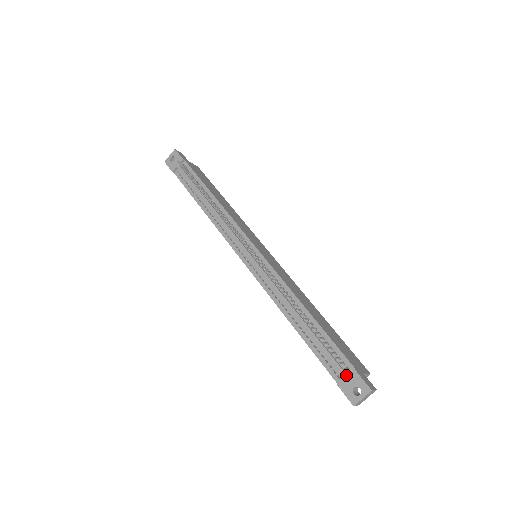
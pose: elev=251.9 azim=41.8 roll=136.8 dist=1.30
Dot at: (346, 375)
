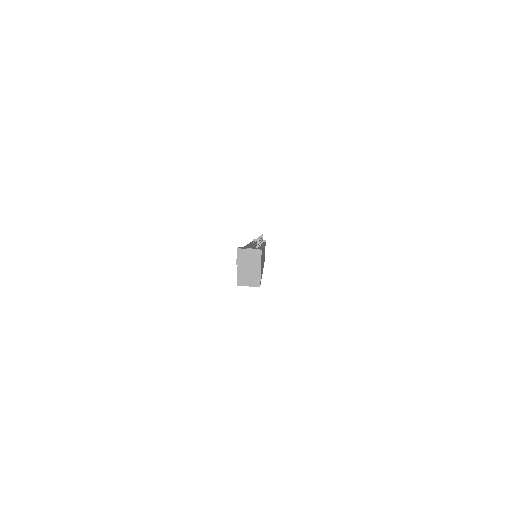
Dot at: occluded
